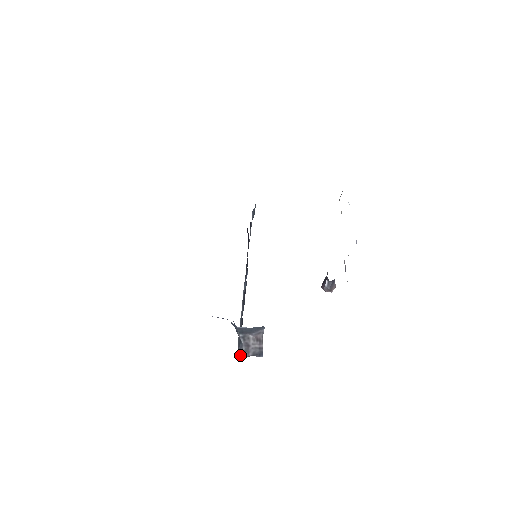
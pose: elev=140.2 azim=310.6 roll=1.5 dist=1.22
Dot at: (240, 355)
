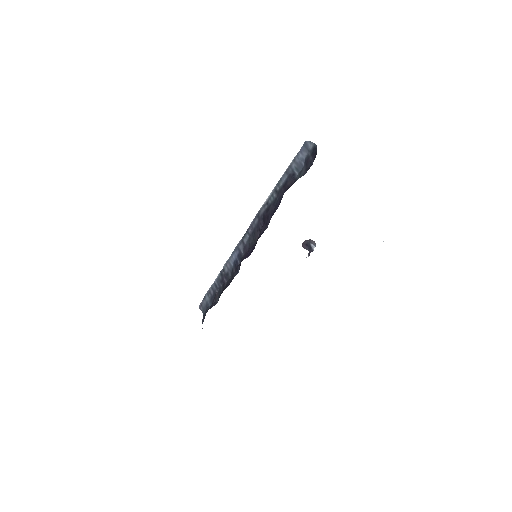
Dot at: (200, 307)
